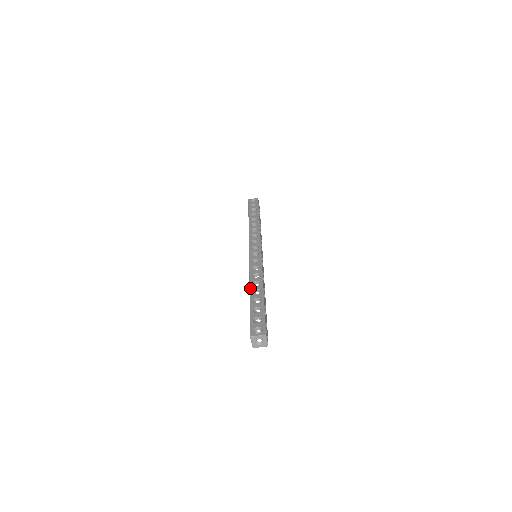
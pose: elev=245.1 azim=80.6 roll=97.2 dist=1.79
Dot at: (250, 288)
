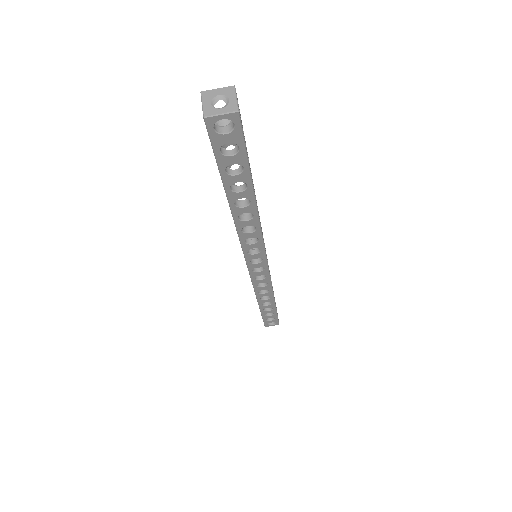
Dot at: occluded
